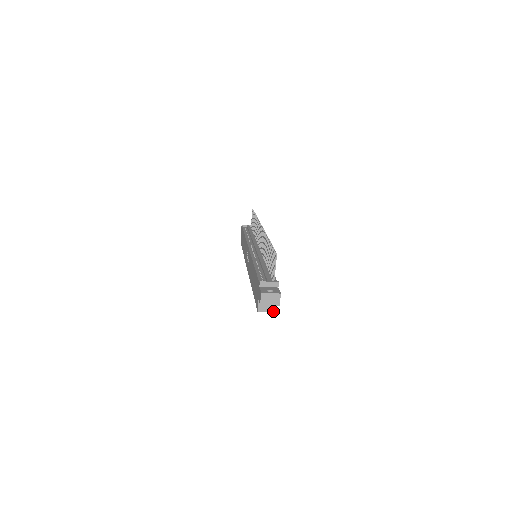
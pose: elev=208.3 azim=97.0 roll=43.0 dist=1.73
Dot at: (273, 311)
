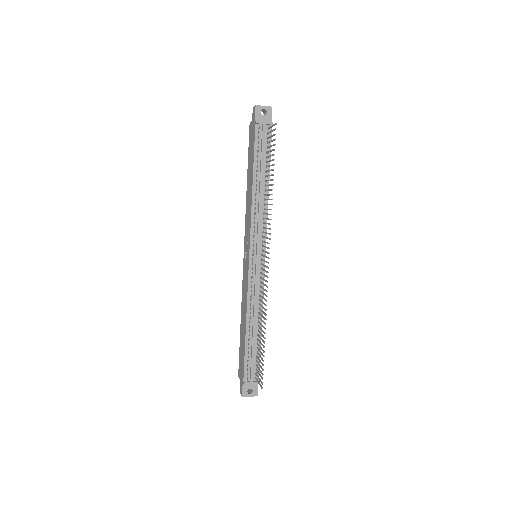
Dot at: occluded
